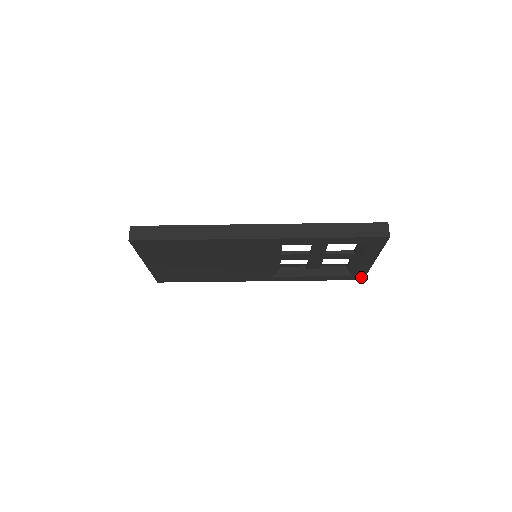
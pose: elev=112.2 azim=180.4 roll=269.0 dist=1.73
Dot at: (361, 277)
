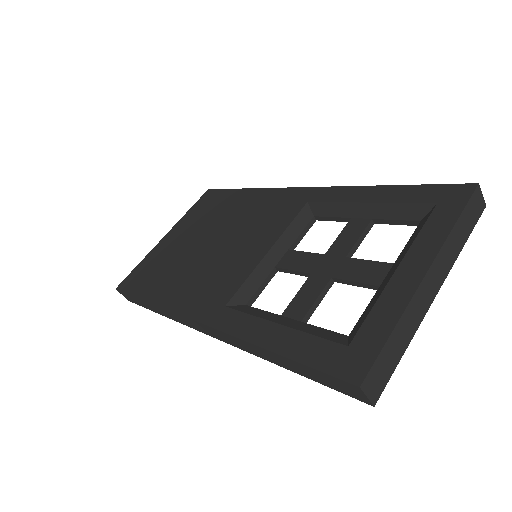
Dot at: occluded
